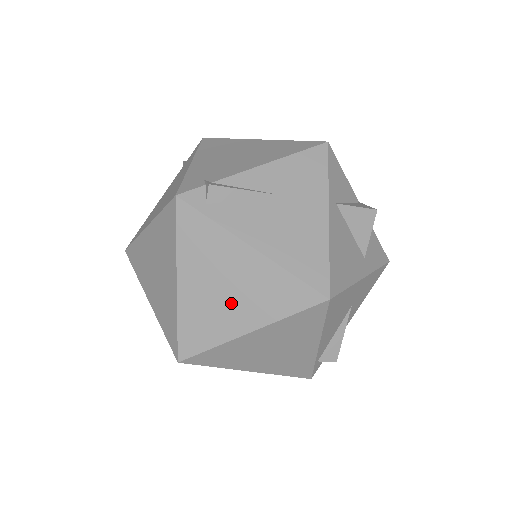
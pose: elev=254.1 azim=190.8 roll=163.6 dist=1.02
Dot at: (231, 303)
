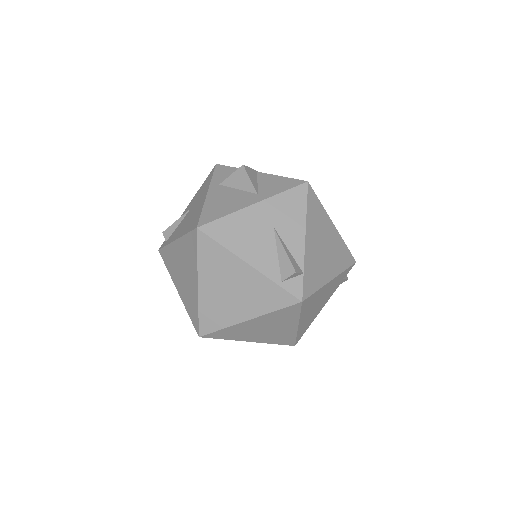
Dot at: (187, 277)
